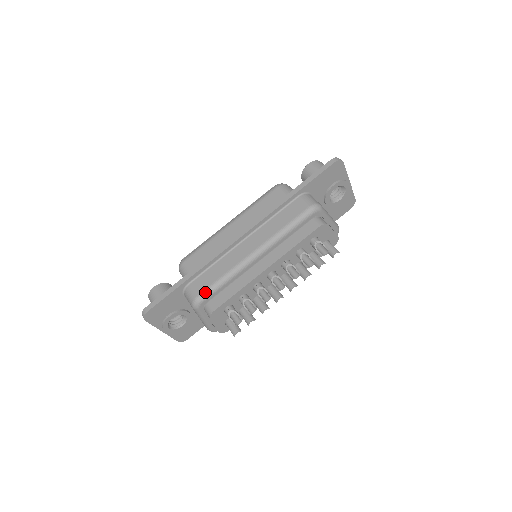
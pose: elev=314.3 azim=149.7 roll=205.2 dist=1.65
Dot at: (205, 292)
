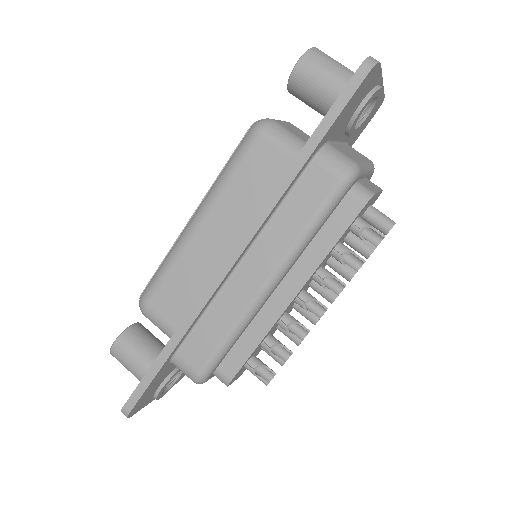
Dot at: (209, 364)
